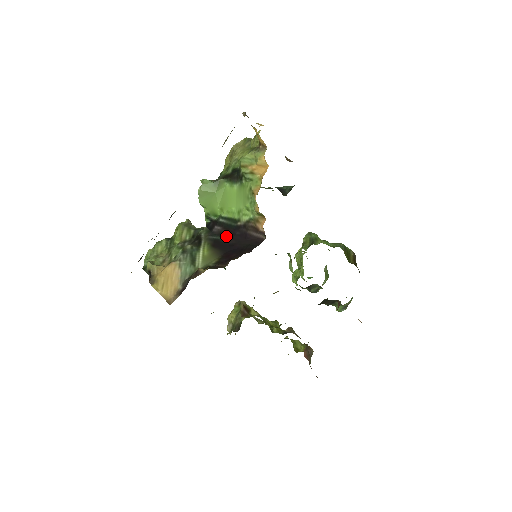
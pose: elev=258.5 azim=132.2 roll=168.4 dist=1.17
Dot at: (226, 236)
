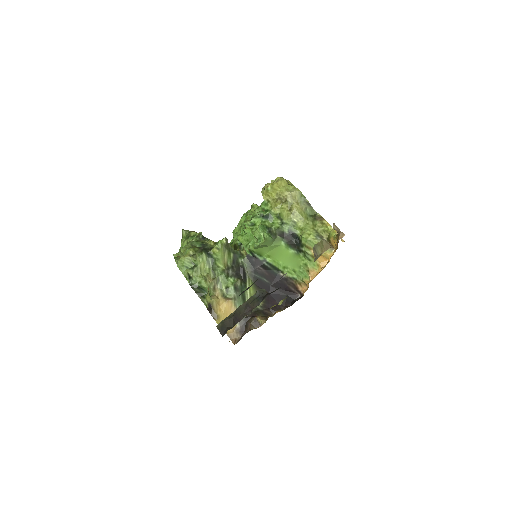
Dot at: (268, 279)
